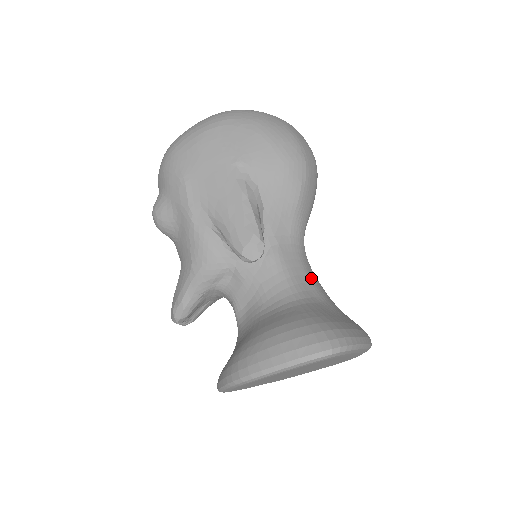
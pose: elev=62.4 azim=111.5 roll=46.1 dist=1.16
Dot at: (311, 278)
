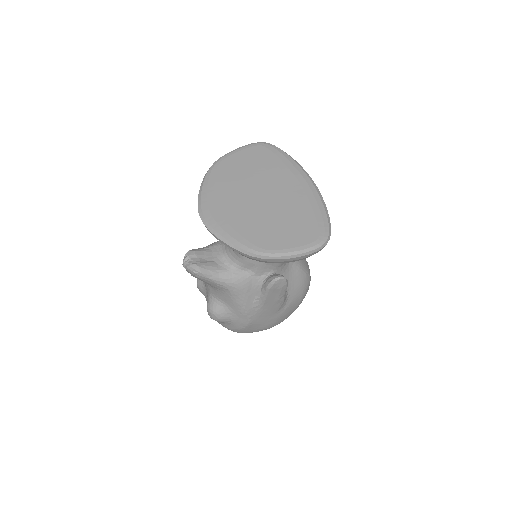
Dot at: occluded
